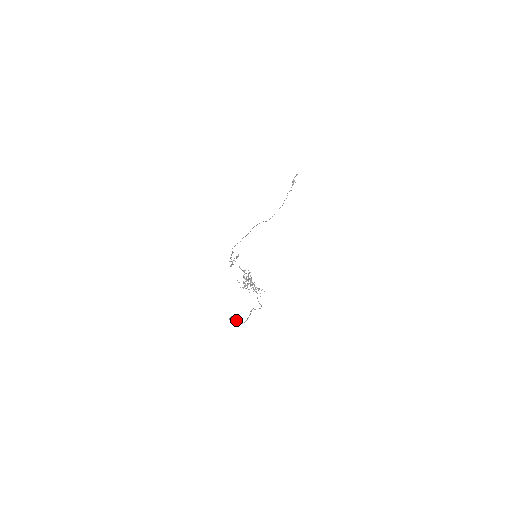
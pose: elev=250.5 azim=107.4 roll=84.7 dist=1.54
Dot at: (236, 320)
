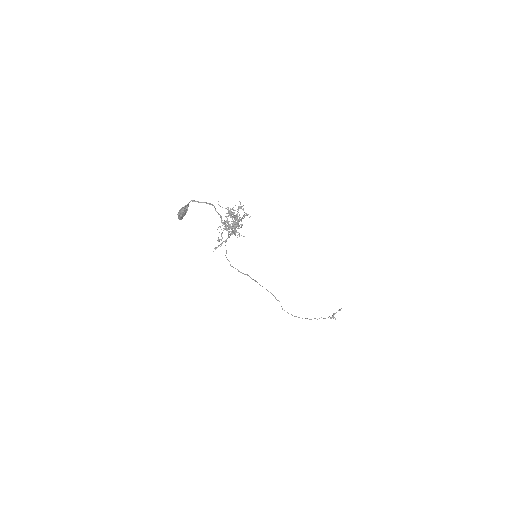
Dot at: (188, 203)
